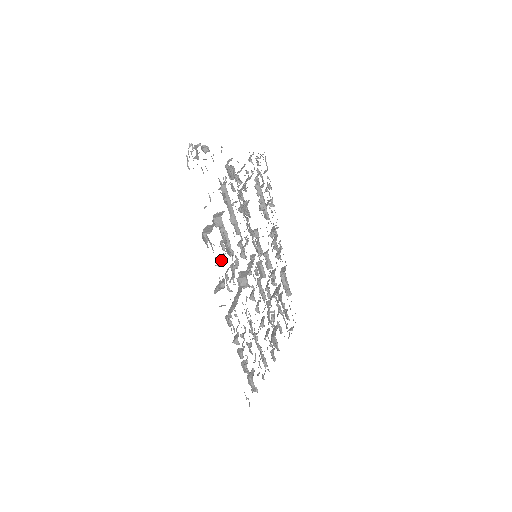
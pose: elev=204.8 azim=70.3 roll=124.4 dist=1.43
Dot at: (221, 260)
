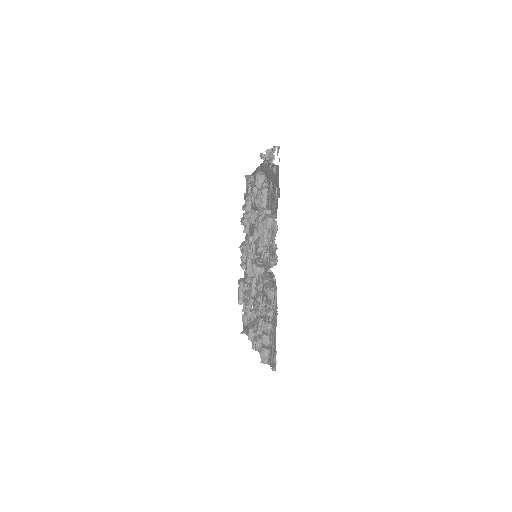
Dot at: occluded
